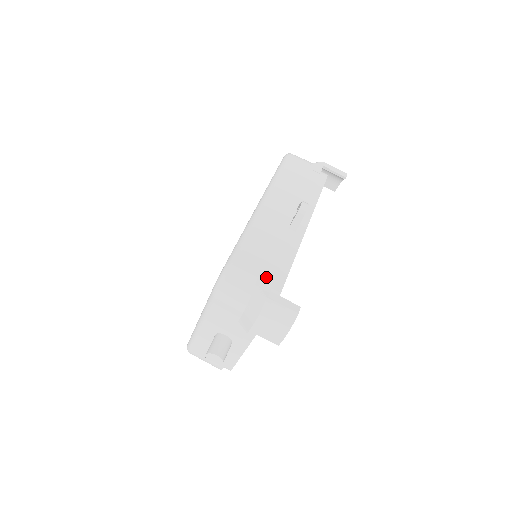
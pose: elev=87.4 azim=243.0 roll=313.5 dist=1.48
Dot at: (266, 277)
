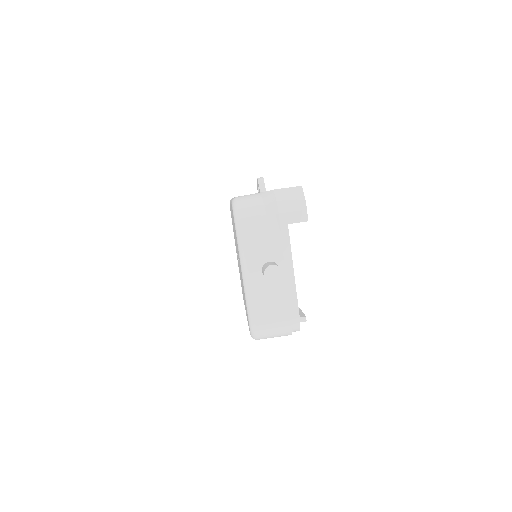
Dot at: occluded
